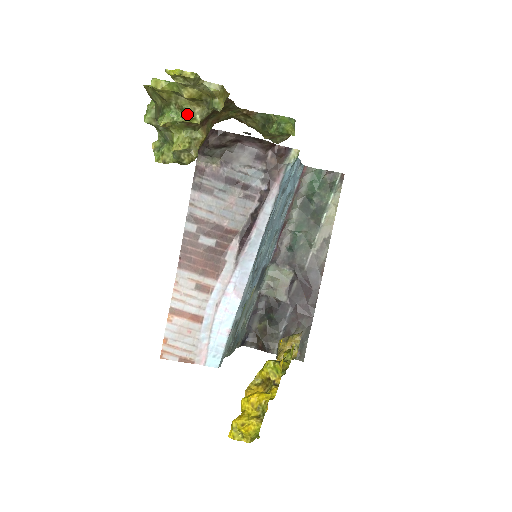
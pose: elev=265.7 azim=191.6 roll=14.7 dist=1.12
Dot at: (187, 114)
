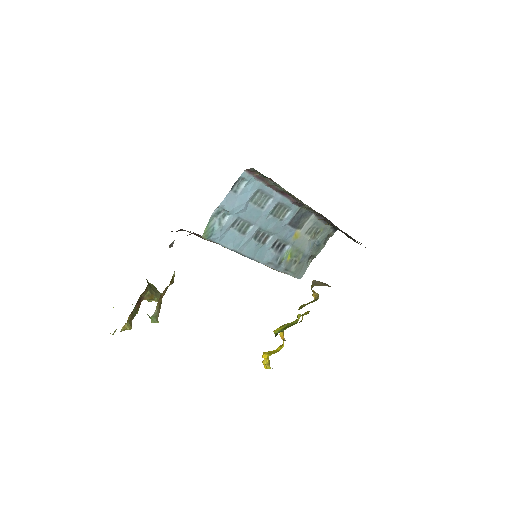
Dot at: occluded
